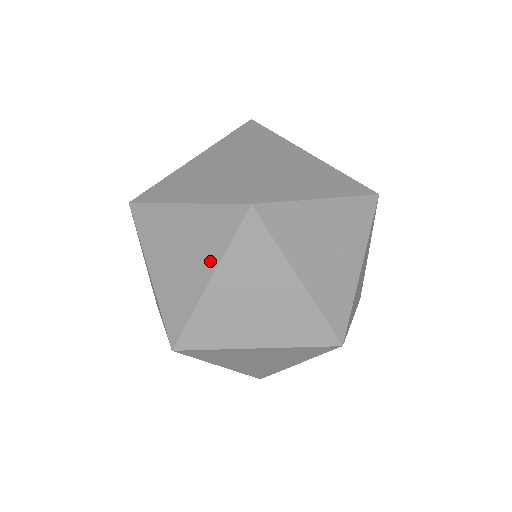
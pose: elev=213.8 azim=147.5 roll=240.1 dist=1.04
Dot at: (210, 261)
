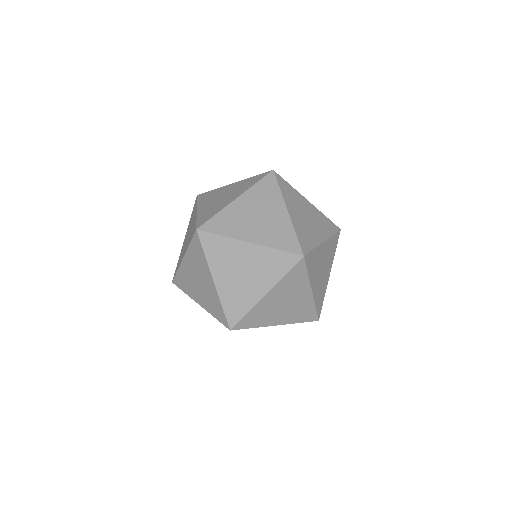
Dot at: (207, 271)
